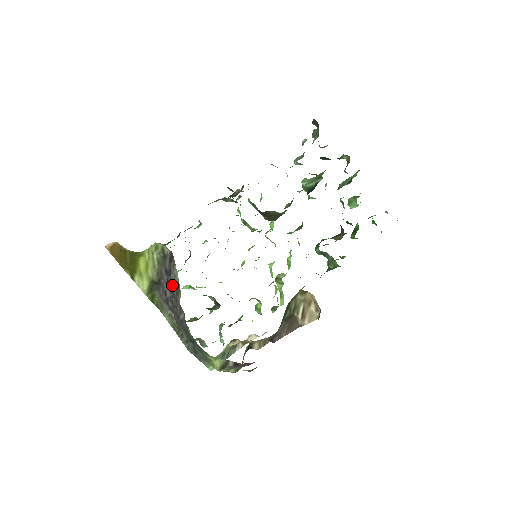
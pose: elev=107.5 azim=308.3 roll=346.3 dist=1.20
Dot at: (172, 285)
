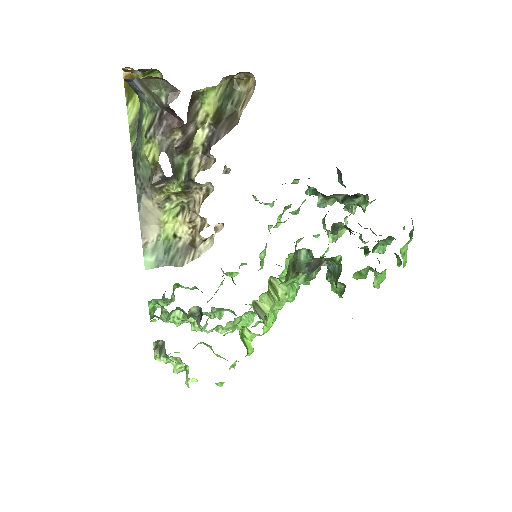
Dot at: occluded
